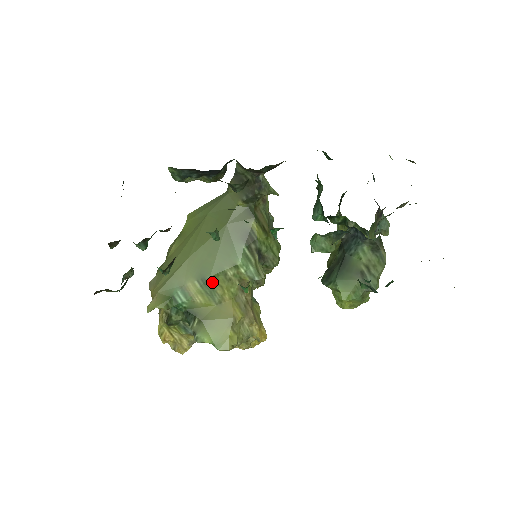
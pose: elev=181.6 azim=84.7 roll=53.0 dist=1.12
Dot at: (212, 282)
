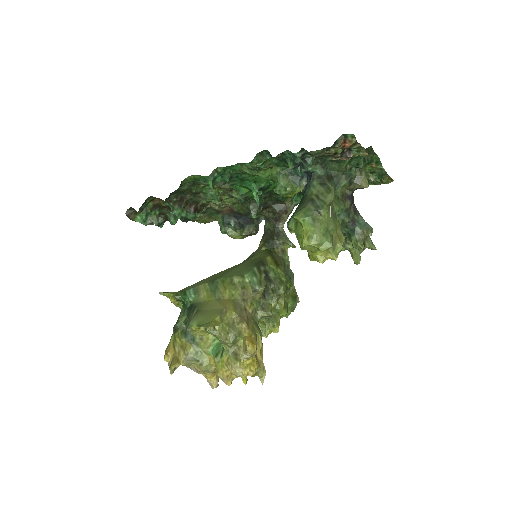
Dot at: (219, 283)
